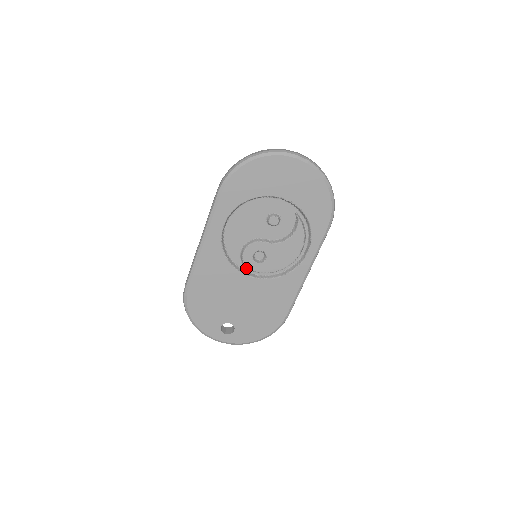
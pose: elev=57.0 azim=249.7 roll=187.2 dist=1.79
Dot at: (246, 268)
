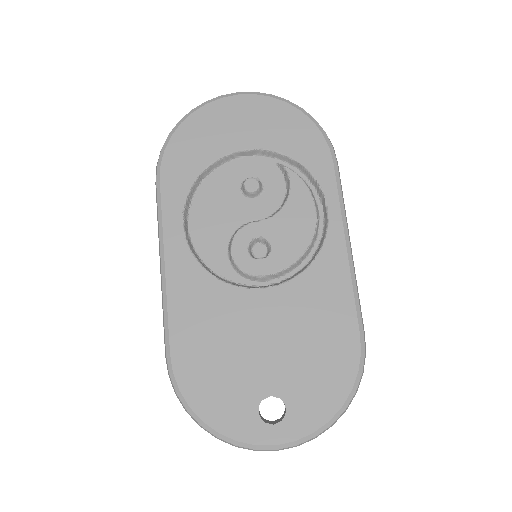
Dot at: (250, 281)
